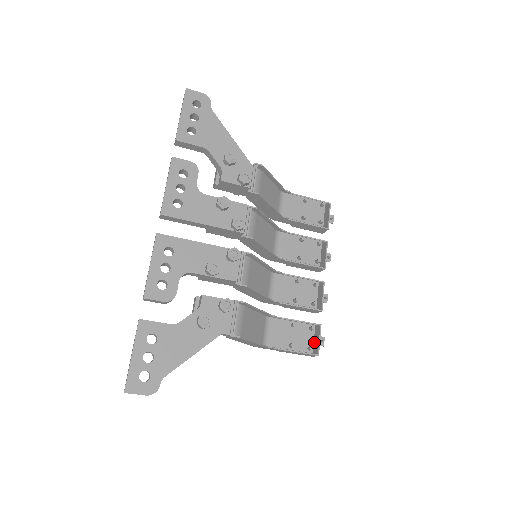
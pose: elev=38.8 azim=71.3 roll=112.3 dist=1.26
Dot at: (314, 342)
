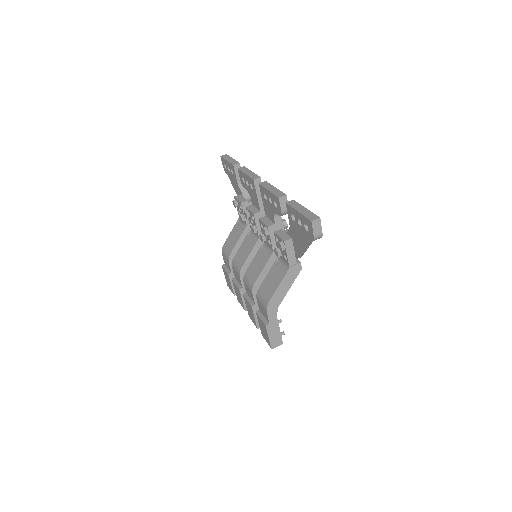
Dot at: occluded
